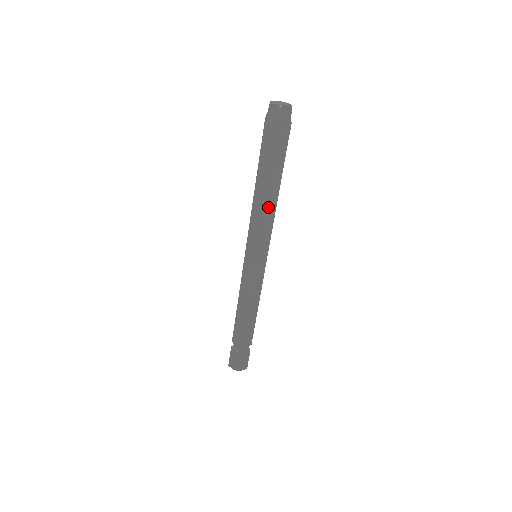
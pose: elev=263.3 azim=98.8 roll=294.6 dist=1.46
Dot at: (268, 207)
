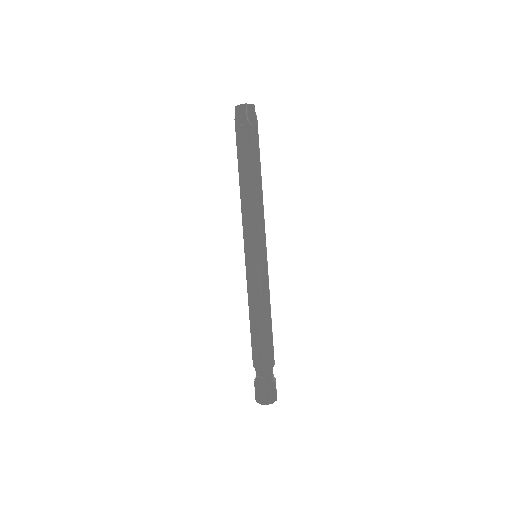
Dot at: (255, 196)
